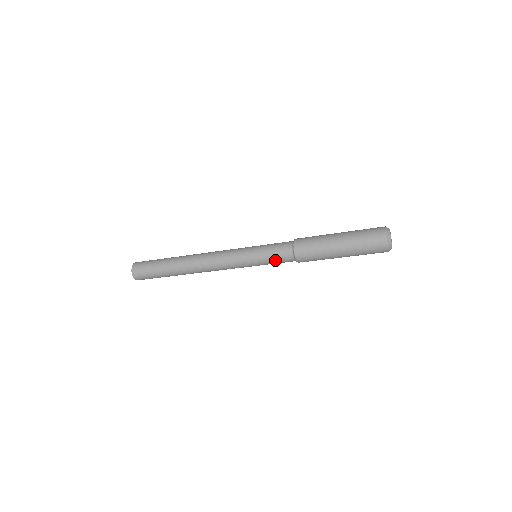
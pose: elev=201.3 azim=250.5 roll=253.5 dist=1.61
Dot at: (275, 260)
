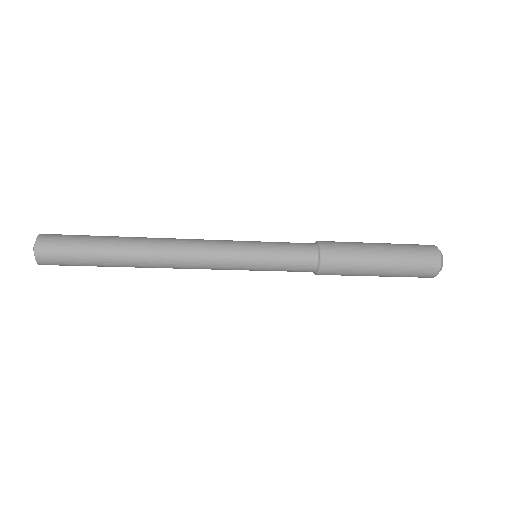
Dot at: (289, 265)
